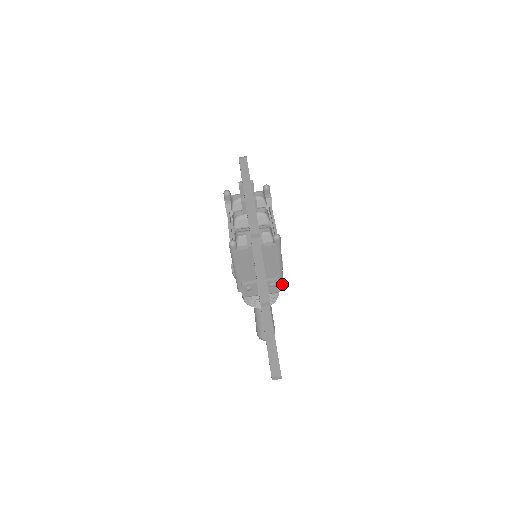
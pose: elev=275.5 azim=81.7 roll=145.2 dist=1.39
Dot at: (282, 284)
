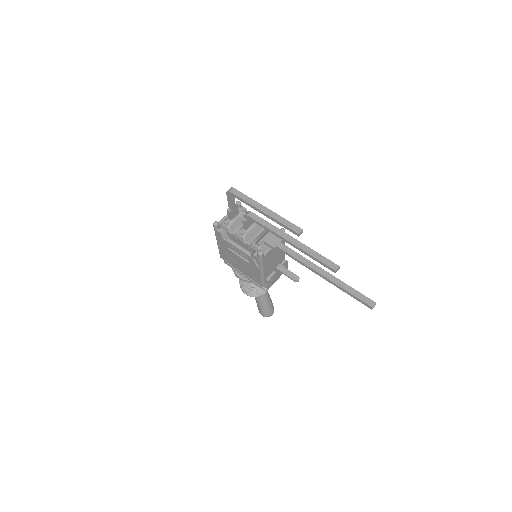
Dot at: occluded
